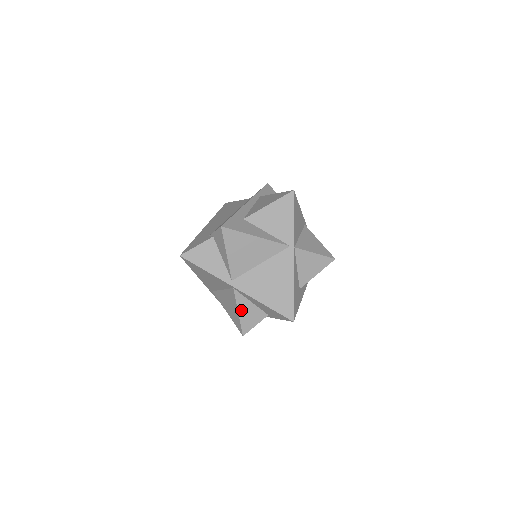
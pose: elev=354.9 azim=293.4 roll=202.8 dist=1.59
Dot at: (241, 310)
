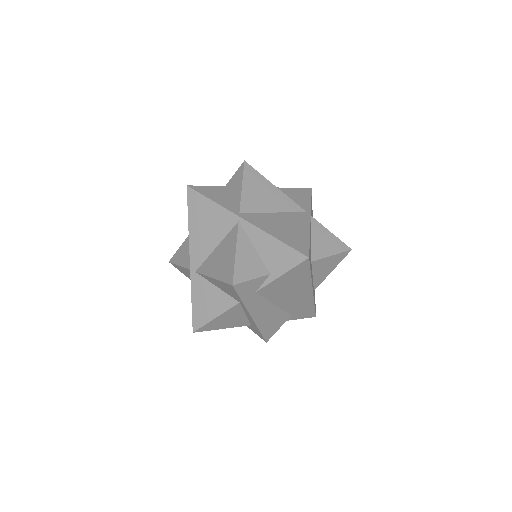
Dot at: (240, 251)
